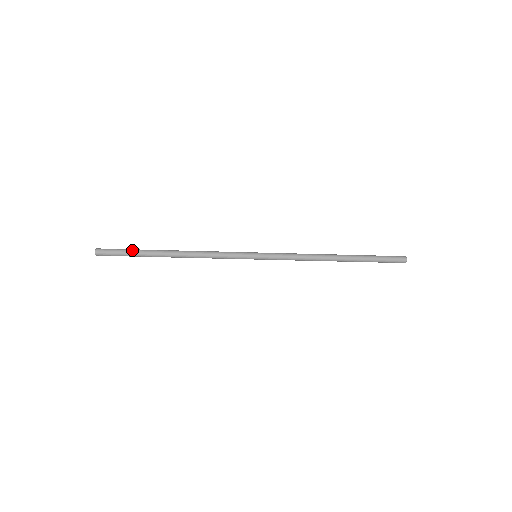
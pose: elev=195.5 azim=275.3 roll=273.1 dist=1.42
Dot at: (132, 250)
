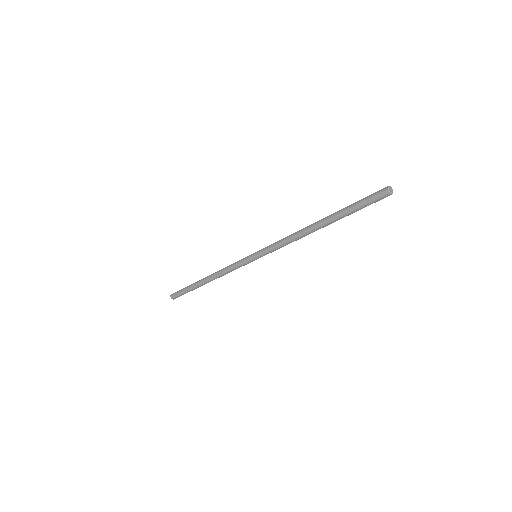
Dot at: (186, 289)
